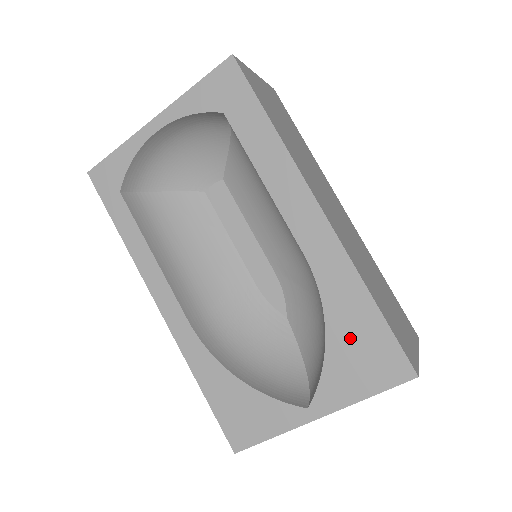
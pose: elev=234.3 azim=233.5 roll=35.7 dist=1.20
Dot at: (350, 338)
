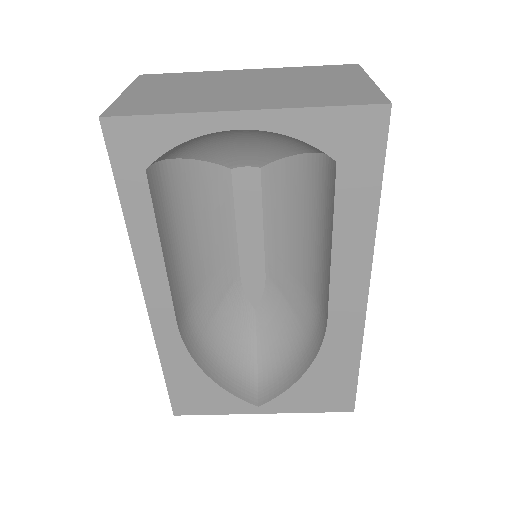
Dot at: (323, 380)
